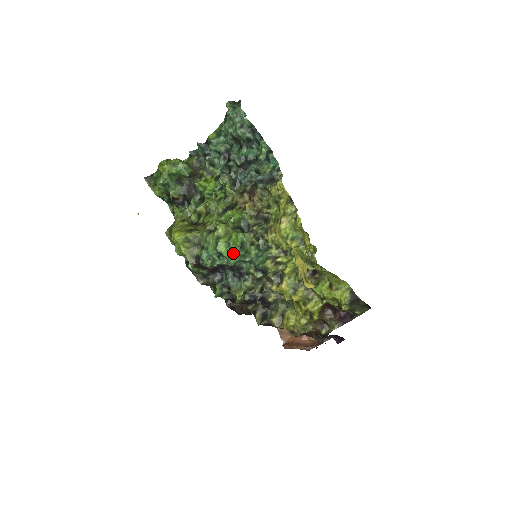
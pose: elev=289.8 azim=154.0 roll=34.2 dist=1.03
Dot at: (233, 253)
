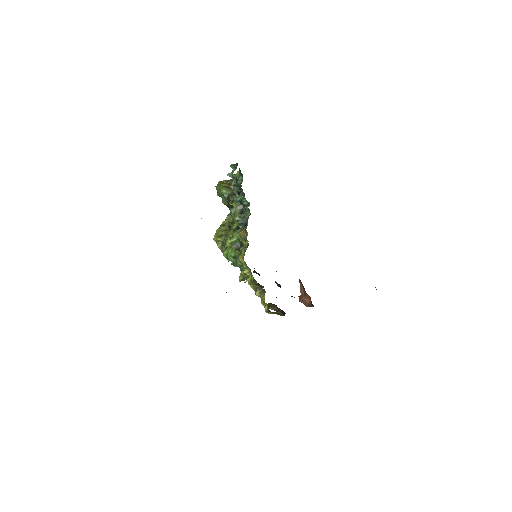
Dot at: (231, 260)
